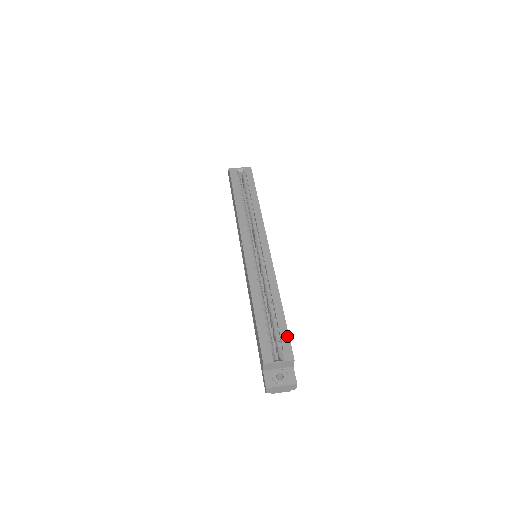
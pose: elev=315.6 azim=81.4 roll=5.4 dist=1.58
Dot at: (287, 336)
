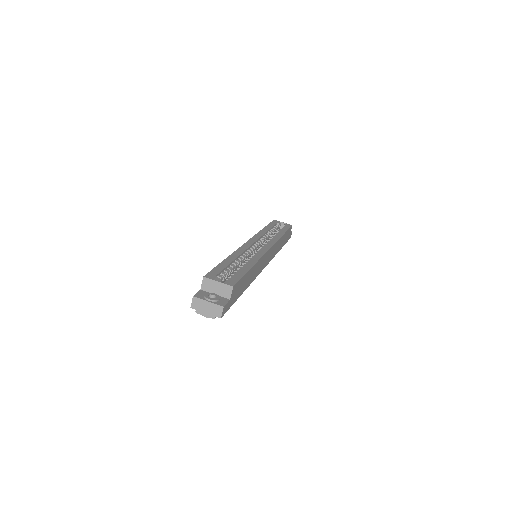
Dot at: (240, 277)
